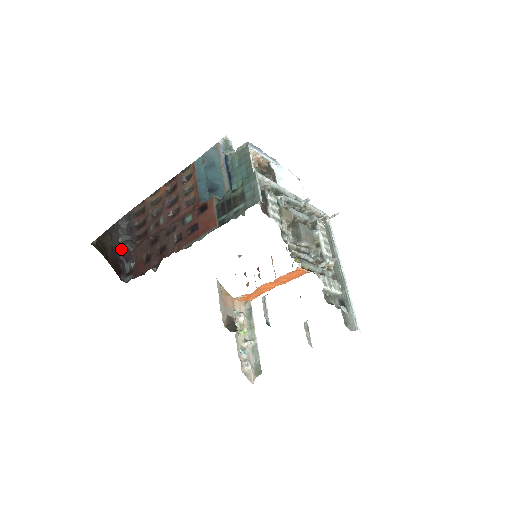
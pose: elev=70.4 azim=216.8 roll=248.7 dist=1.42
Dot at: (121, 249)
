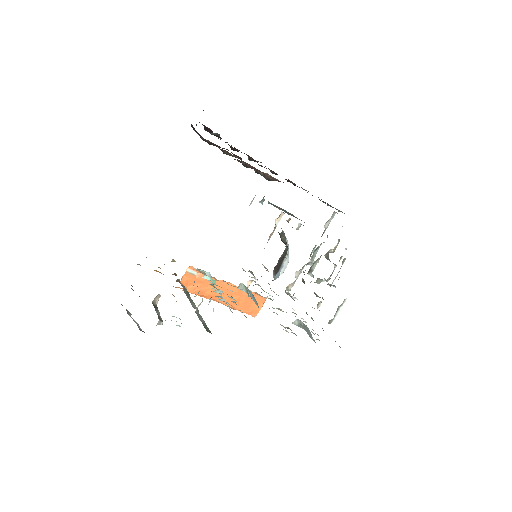
Dot at: occluded
